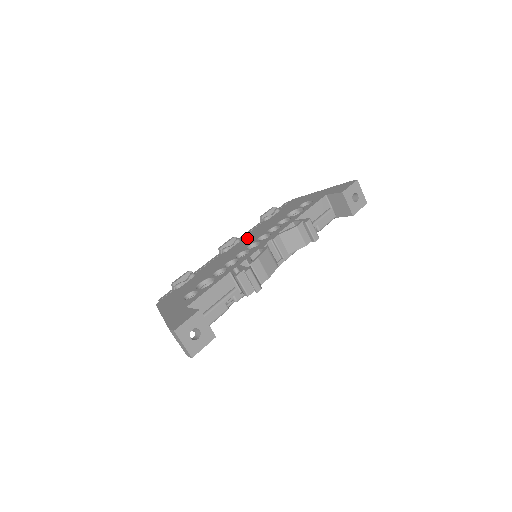
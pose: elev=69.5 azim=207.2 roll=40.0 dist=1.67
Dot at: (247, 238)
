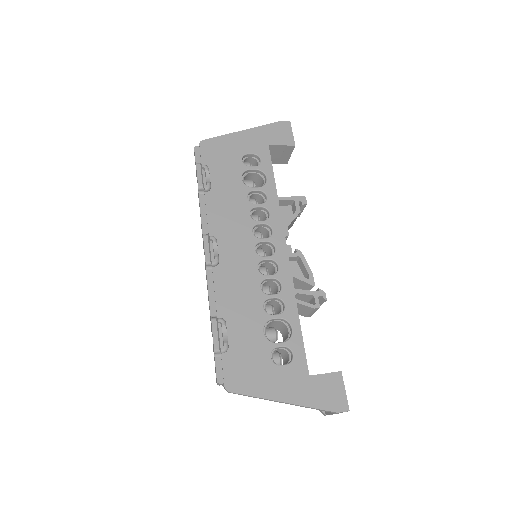
Dot at: (226, 233)
